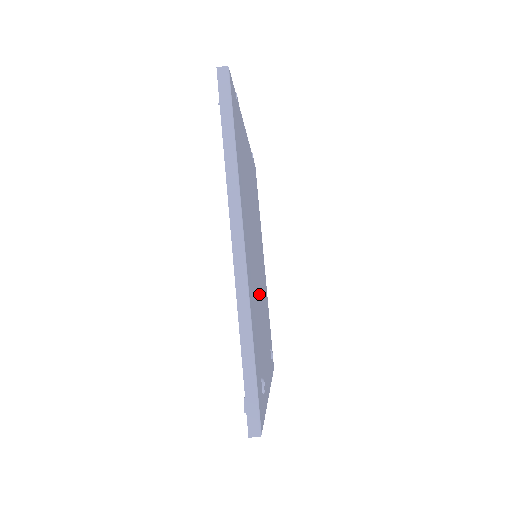
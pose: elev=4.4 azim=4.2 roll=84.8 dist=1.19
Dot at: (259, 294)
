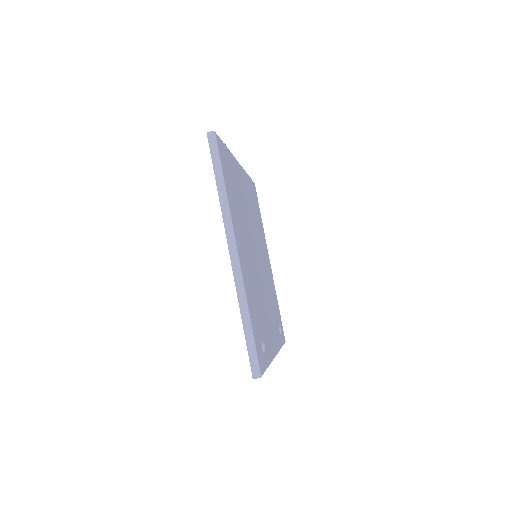
Dot at: (260, 284)
